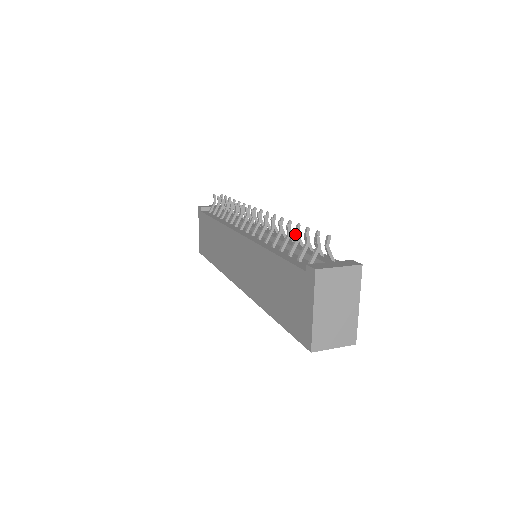
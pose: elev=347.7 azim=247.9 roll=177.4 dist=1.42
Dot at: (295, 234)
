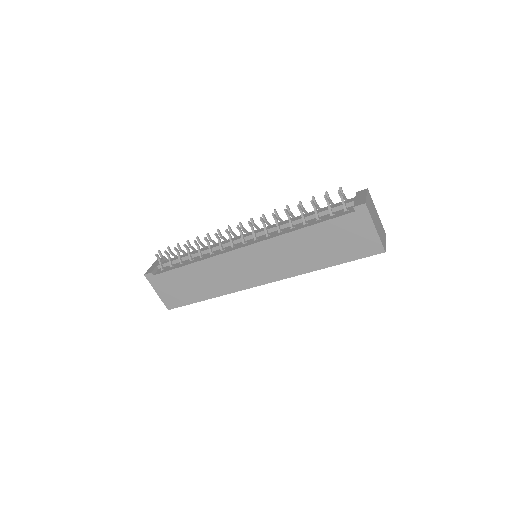
Dot at: (302, 209)
